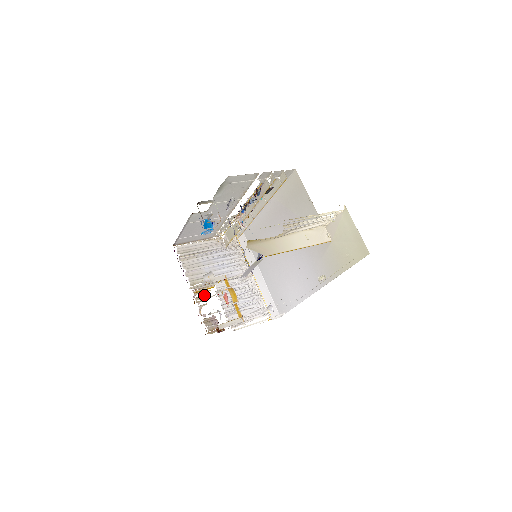
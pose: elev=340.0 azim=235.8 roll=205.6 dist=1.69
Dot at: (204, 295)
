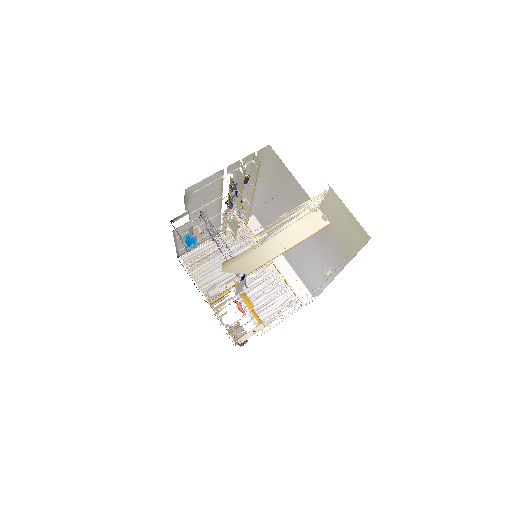
Dot at: (222, 303)
